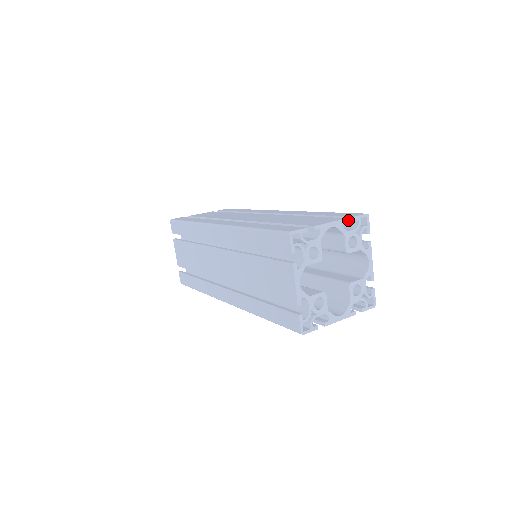
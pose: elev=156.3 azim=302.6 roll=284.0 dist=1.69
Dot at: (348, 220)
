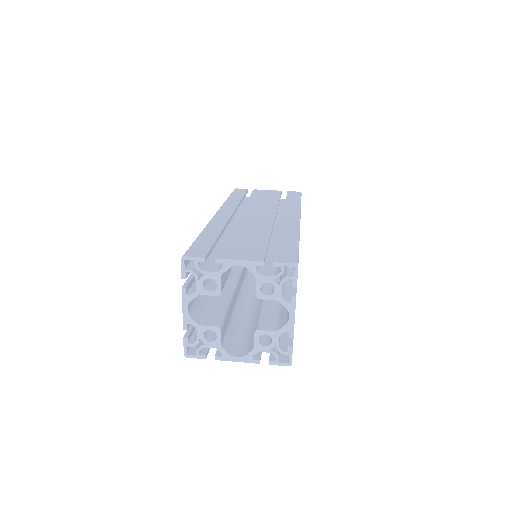
Dot at: occluded
